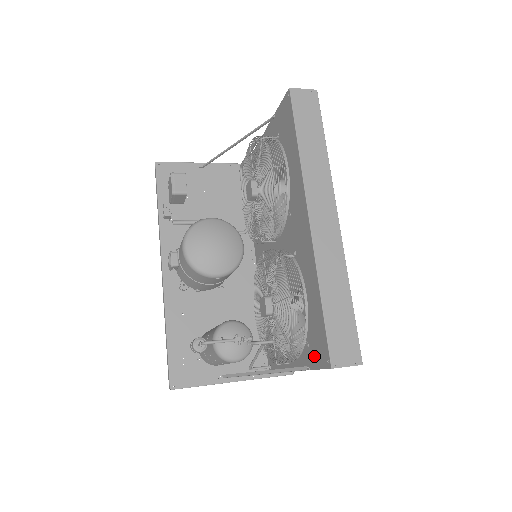
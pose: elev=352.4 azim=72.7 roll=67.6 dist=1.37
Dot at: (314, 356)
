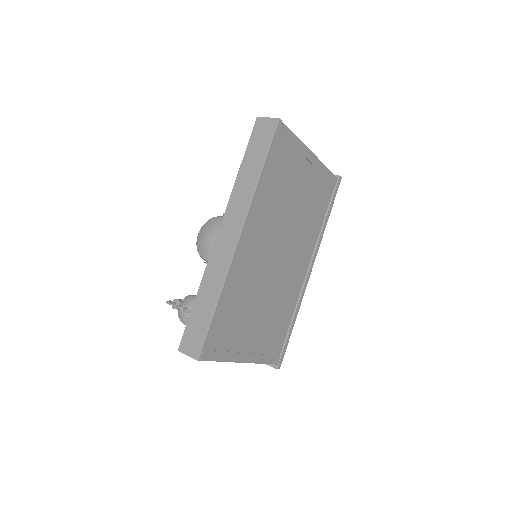
Dot at: occluded
